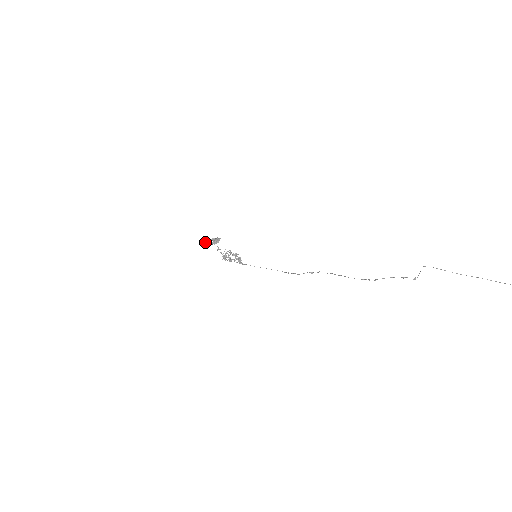
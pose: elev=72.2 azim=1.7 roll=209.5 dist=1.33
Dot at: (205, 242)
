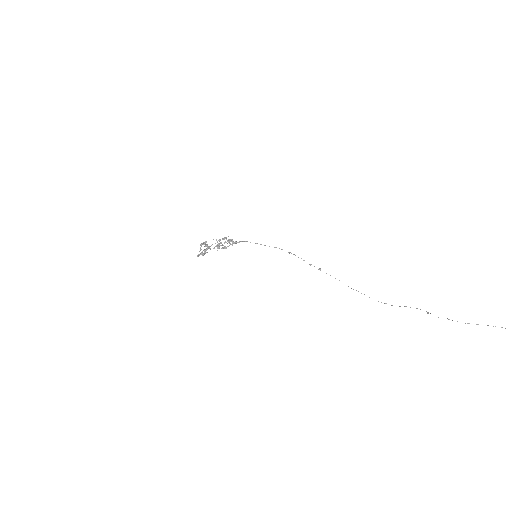
Dot at: (198, 255)
